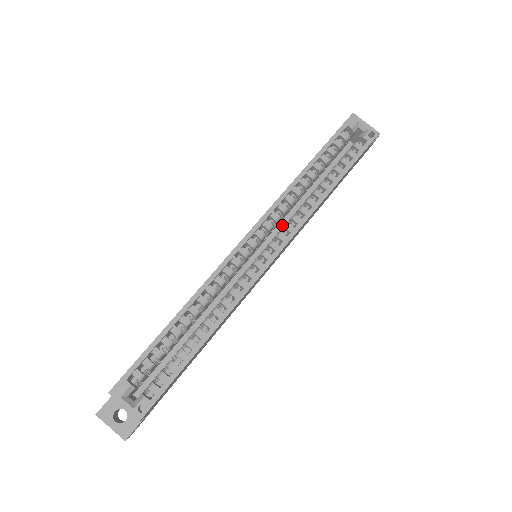
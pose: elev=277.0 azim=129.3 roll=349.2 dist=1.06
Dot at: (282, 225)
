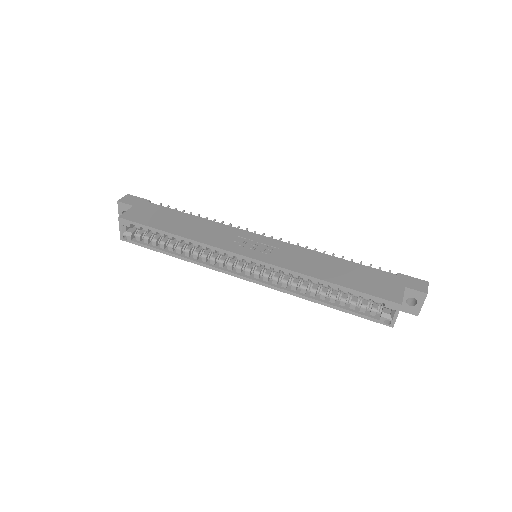
Dot at: occluded
